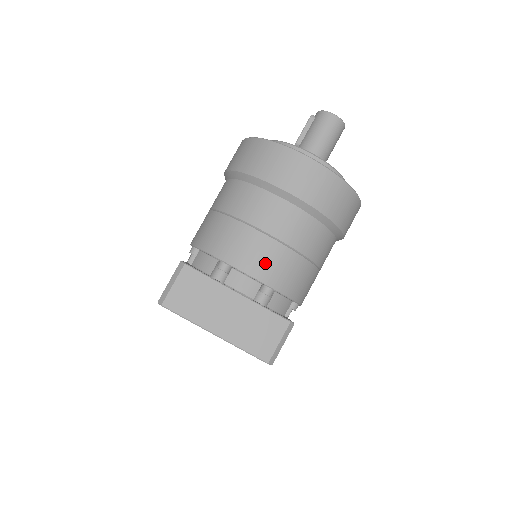
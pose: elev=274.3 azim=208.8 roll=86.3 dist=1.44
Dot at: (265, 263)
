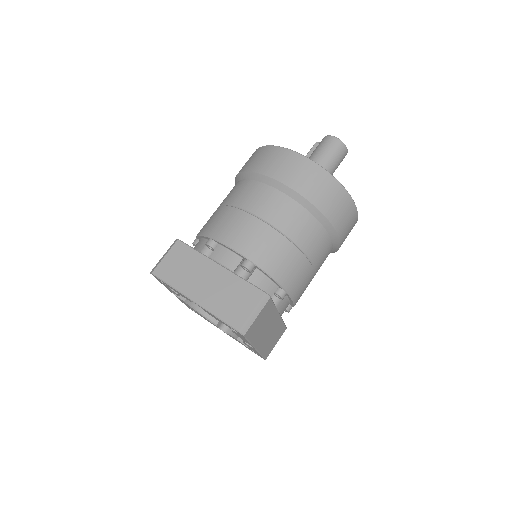
Dot at: (246, 237)
